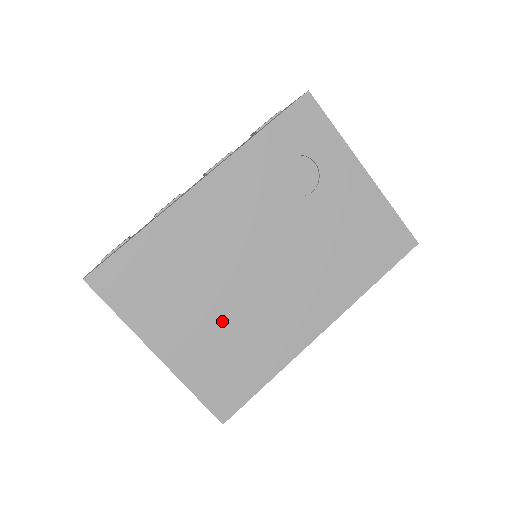
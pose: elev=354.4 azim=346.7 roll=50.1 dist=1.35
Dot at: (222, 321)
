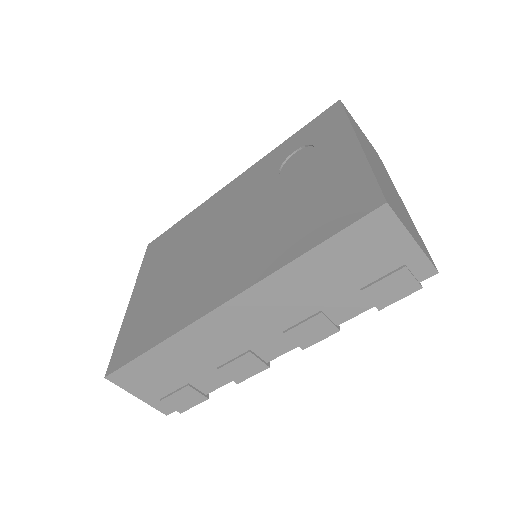
Dot at: (173, 280)
